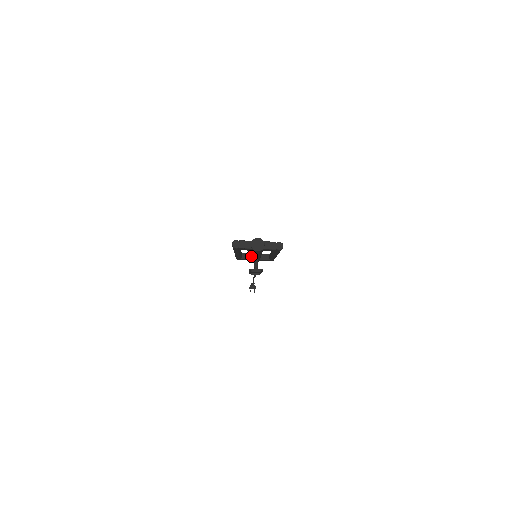
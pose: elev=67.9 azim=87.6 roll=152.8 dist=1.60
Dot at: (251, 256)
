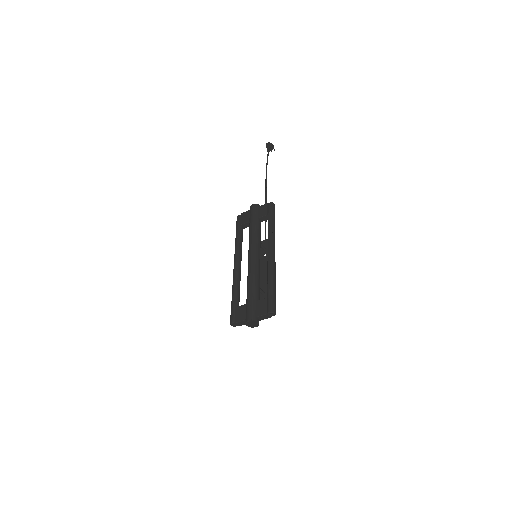
Dot at: occluded
